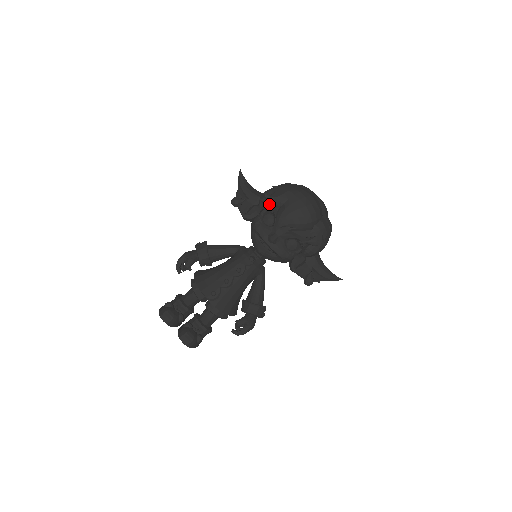
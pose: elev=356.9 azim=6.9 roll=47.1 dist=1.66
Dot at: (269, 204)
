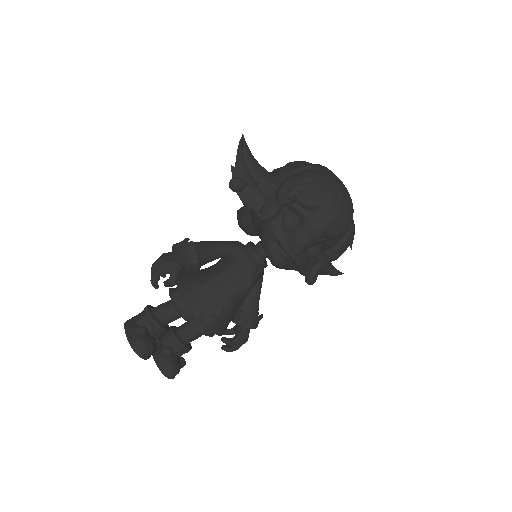
Dot at: (295, 201)
